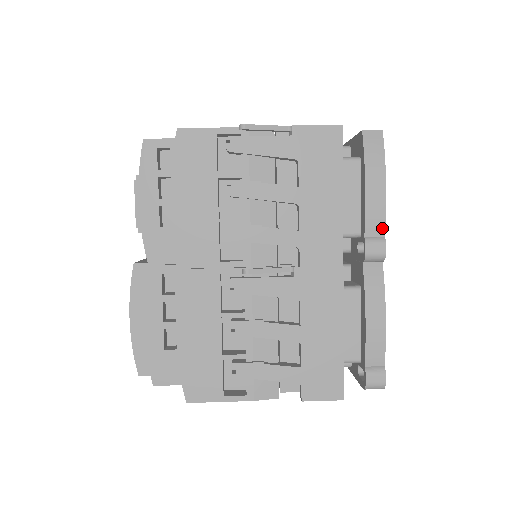
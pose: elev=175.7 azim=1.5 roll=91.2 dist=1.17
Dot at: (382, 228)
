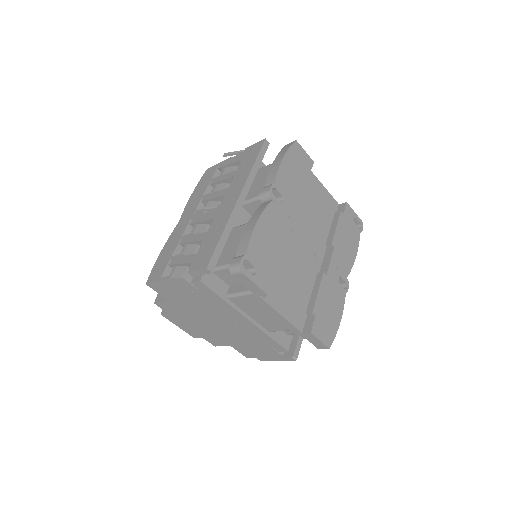
Dot at: (274, 180)
